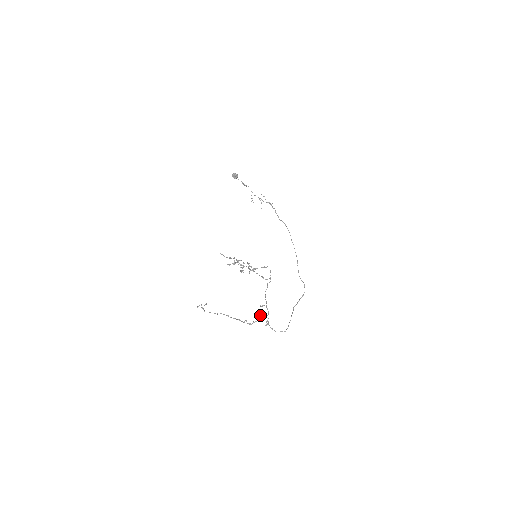
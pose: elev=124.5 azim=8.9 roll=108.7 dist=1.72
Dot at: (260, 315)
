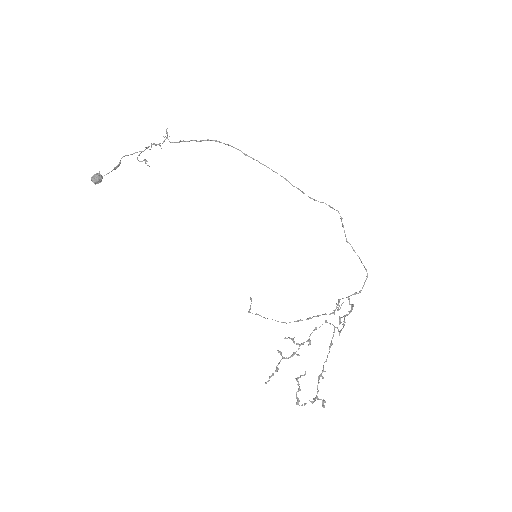
Dot at: (338, 310)
